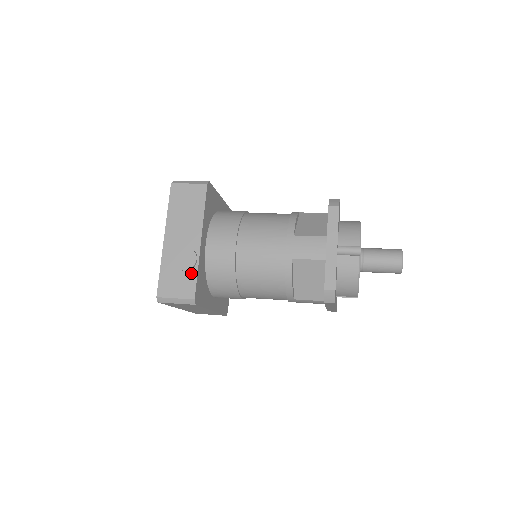
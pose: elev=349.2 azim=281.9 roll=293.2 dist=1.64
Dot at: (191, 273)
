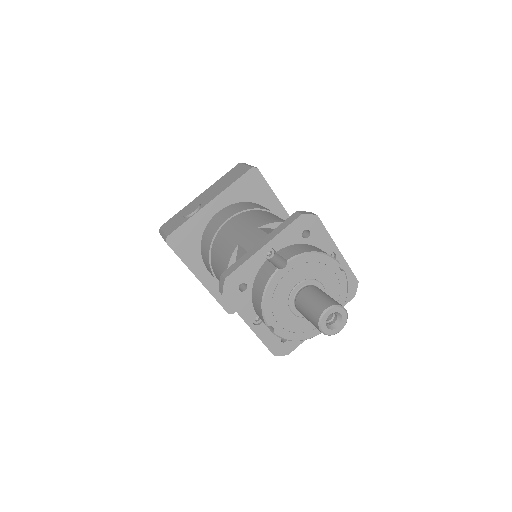
Dot at: (184, 220)
